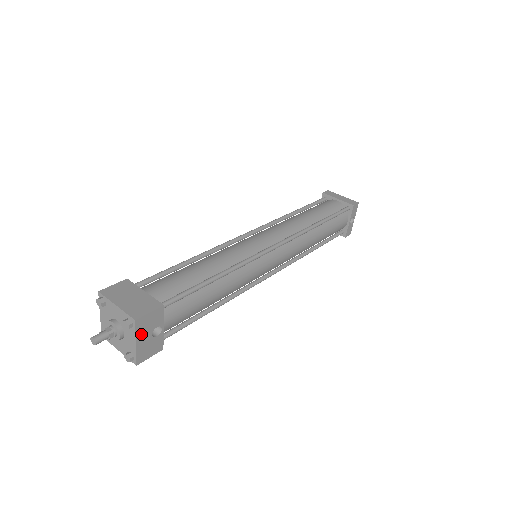
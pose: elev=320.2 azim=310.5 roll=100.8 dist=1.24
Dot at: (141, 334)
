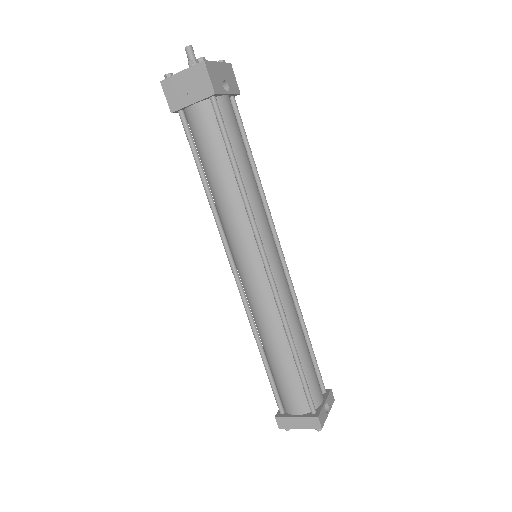
Dot at: (224, 69)
